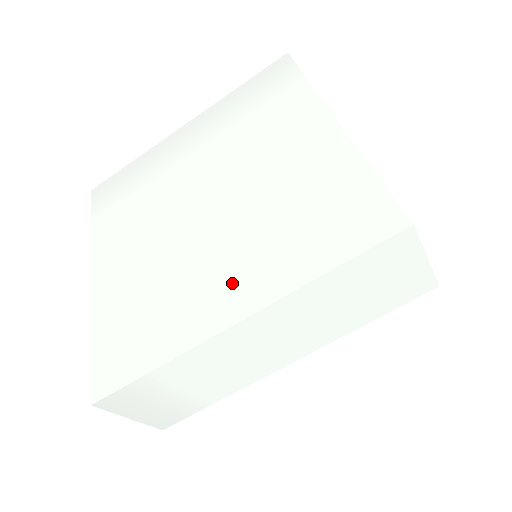
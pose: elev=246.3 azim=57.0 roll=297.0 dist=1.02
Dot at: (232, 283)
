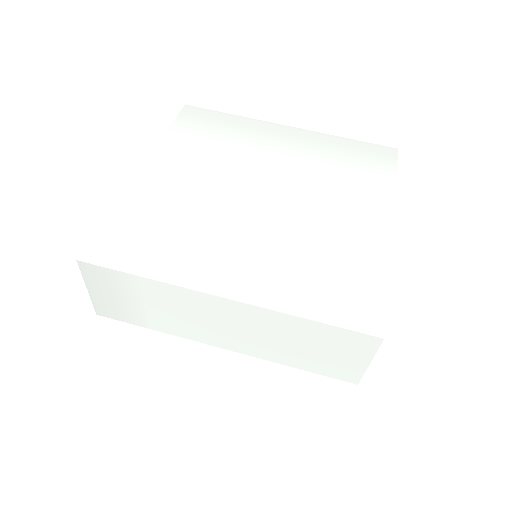
Dot at: (241, 269)
